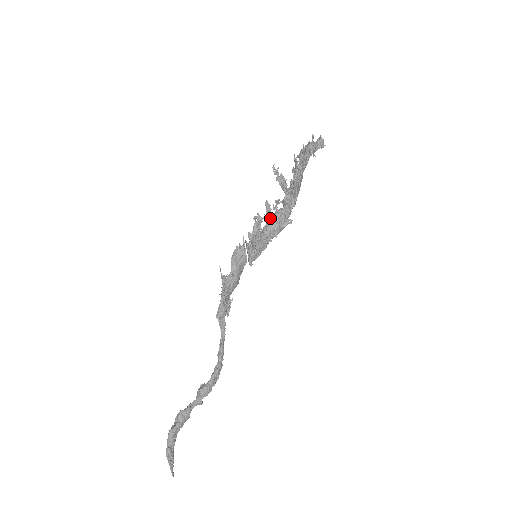
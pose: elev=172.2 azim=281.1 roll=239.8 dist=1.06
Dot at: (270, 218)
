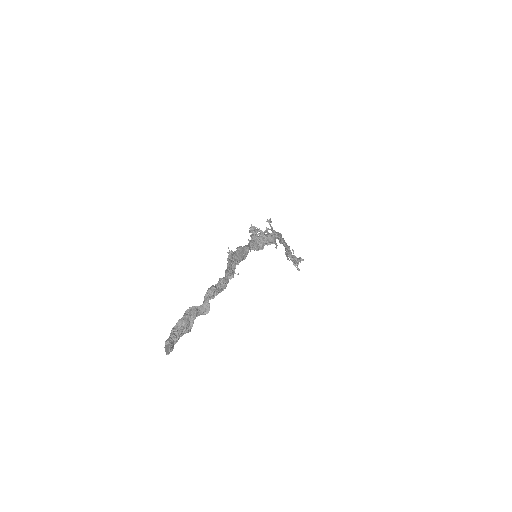
Dot at: occluded
